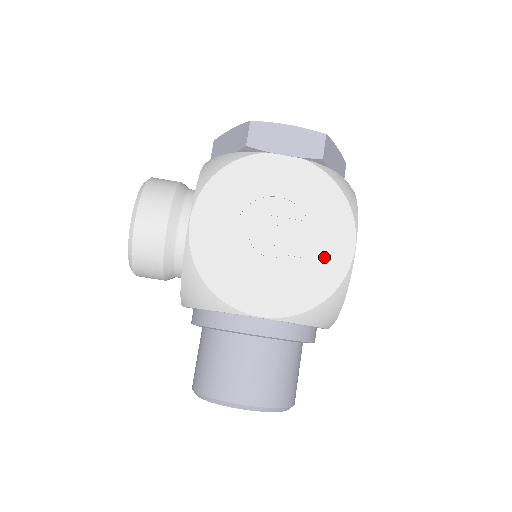
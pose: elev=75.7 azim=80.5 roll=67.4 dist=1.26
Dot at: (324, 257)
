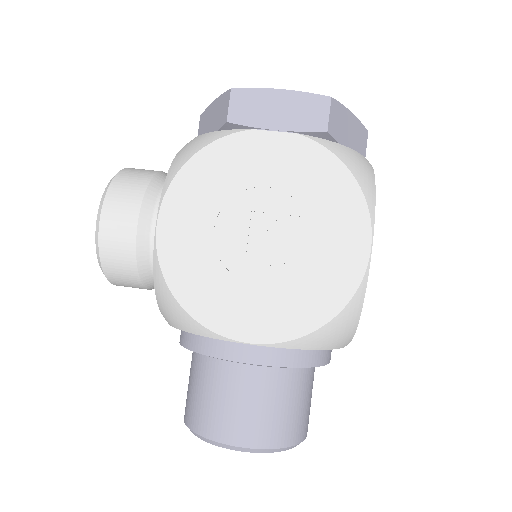
Dot at: (329, 263)
